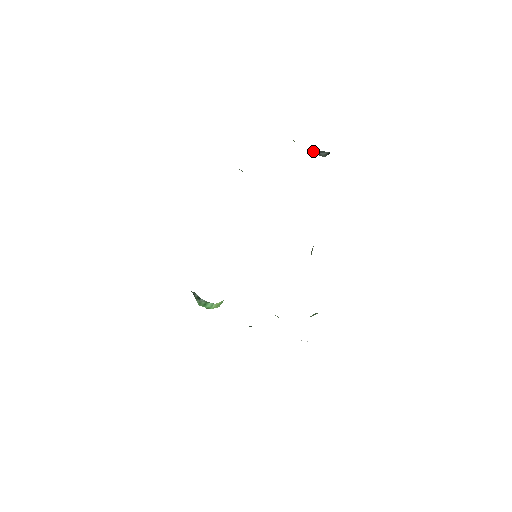
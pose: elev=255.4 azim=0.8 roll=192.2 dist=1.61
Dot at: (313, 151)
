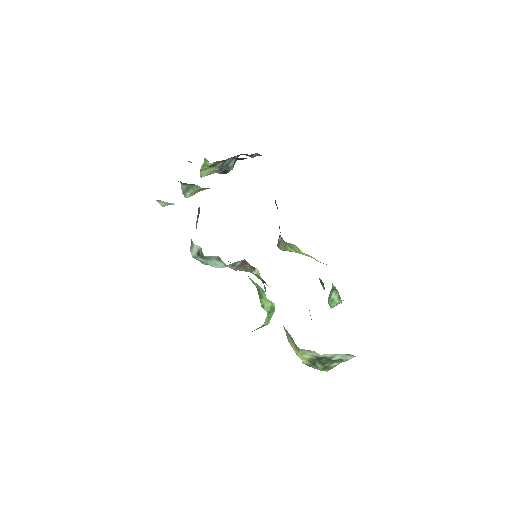
Dot at: (225, 162)
